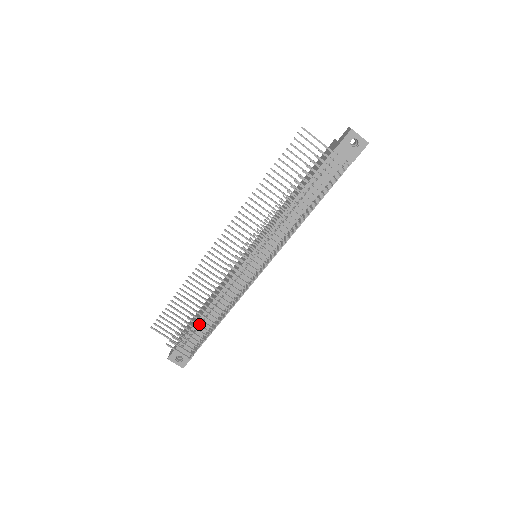
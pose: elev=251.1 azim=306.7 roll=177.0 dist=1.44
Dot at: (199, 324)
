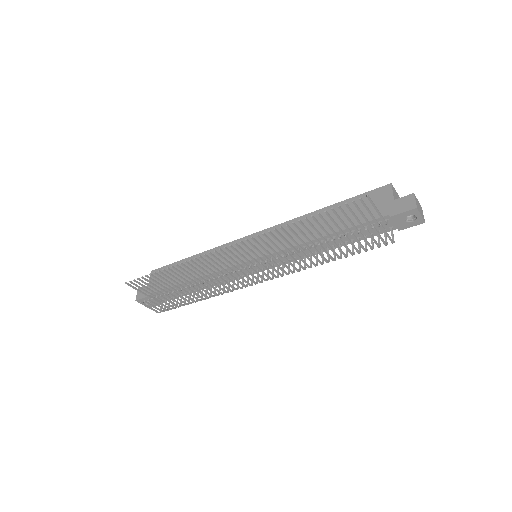
Dot at: occluded
